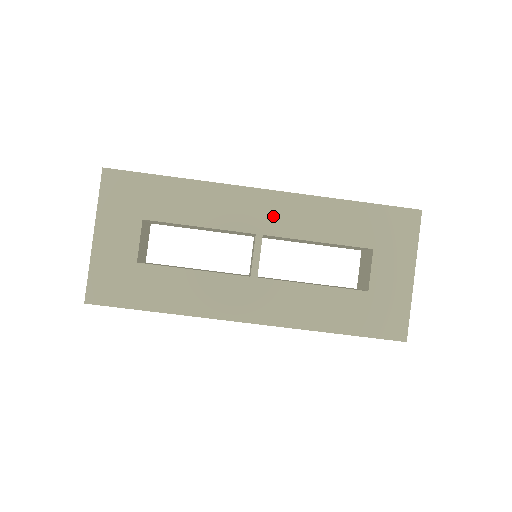
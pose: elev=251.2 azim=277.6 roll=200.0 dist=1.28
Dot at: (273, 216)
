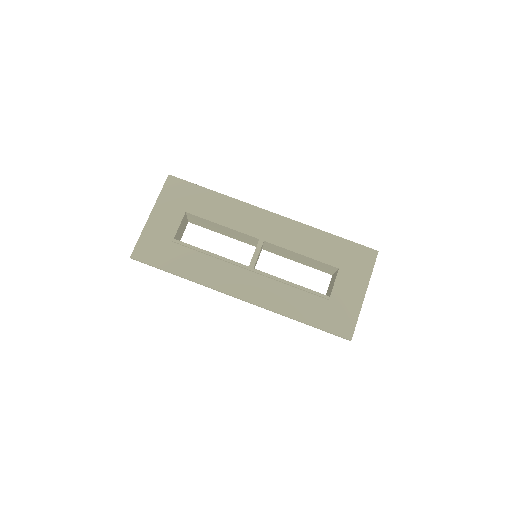
Dot at: (274, 231)
